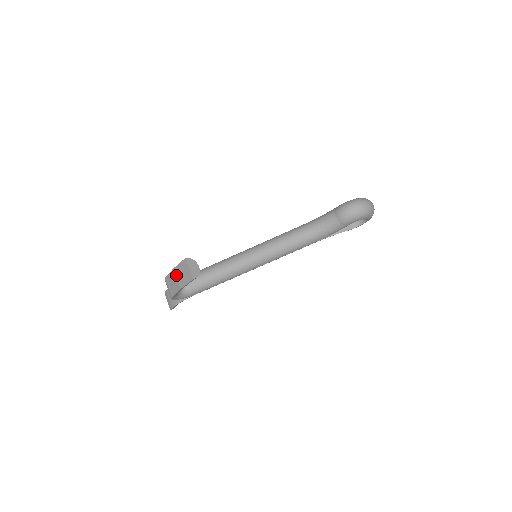
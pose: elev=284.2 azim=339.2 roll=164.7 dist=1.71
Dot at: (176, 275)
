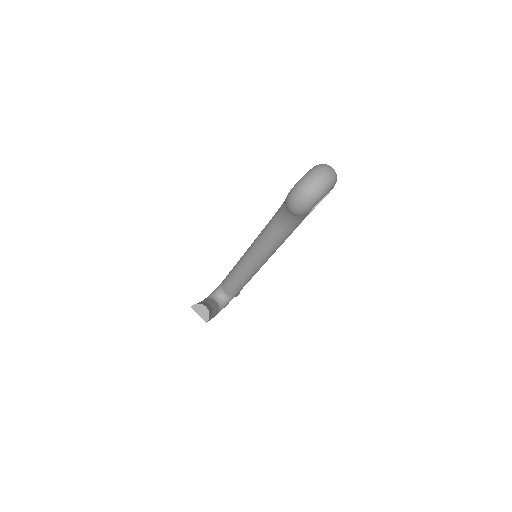
Dot at: occluded
